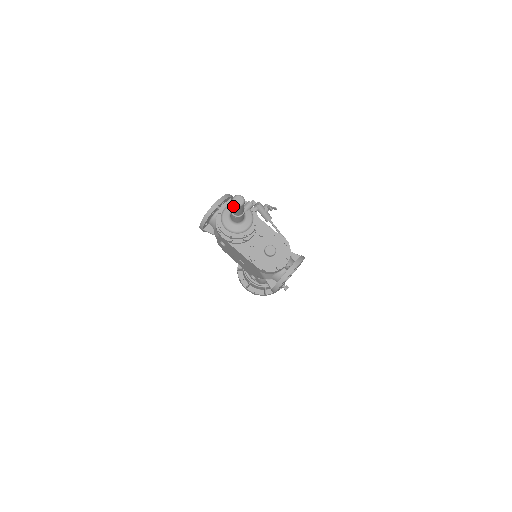
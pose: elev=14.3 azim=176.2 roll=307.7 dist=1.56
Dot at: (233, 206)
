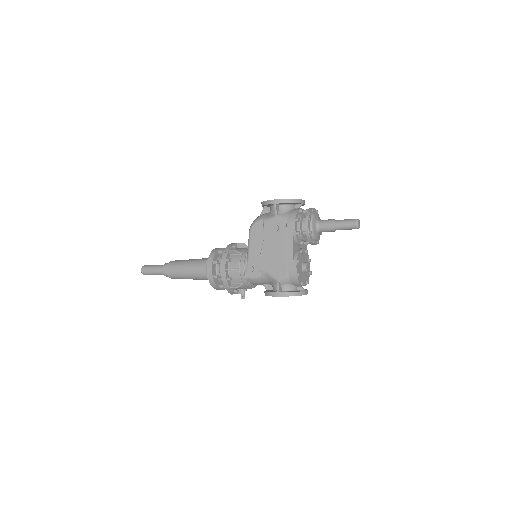
Dot at: (351, 222)
